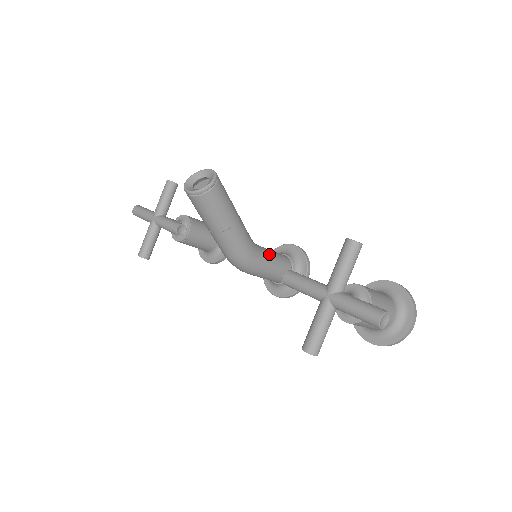
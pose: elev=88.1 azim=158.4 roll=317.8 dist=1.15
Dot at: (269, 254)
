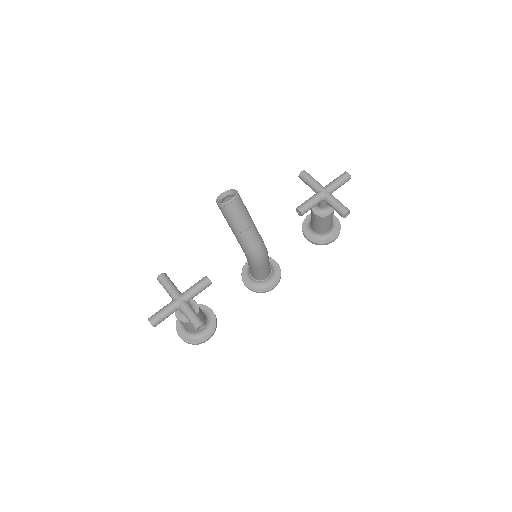
Dot at: occluded
